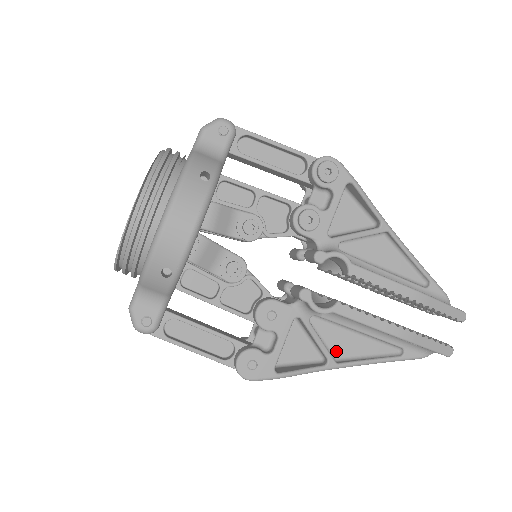
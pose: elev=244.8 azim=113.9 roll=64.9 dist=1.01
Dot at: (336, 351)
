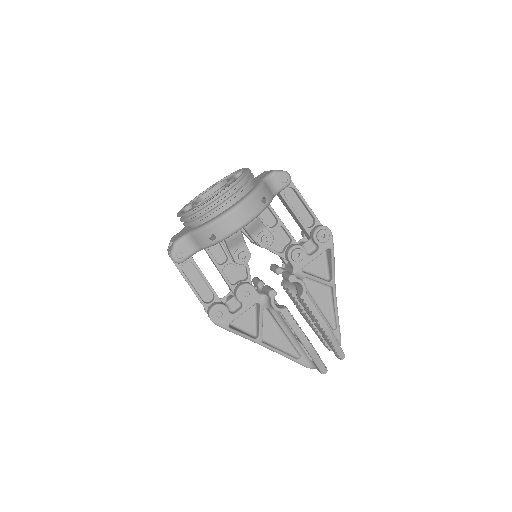
Dot at: (265, 335)
